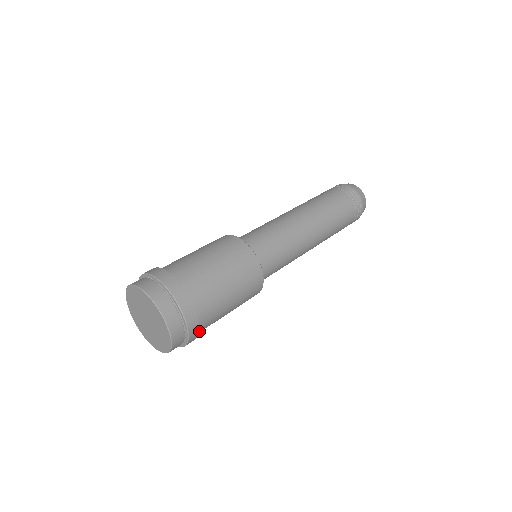
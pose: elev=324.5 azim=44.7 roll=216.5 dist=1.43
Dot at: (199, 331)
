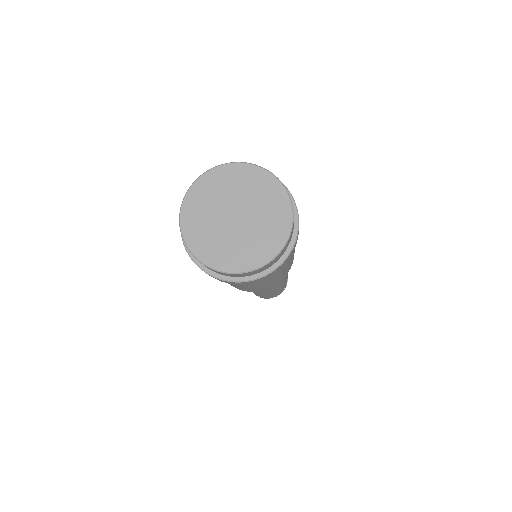
Dot at: occluded
